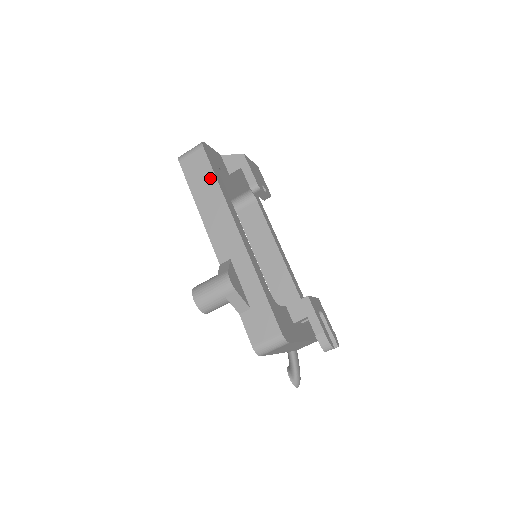
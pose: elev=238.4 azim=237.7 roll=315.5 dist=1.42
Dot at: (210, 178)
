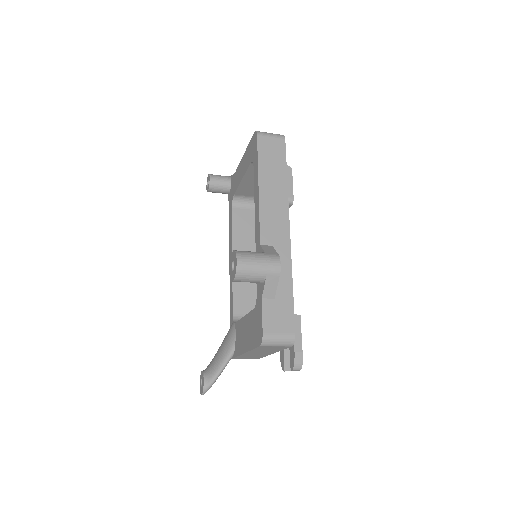
Dot at: (281, 168)
